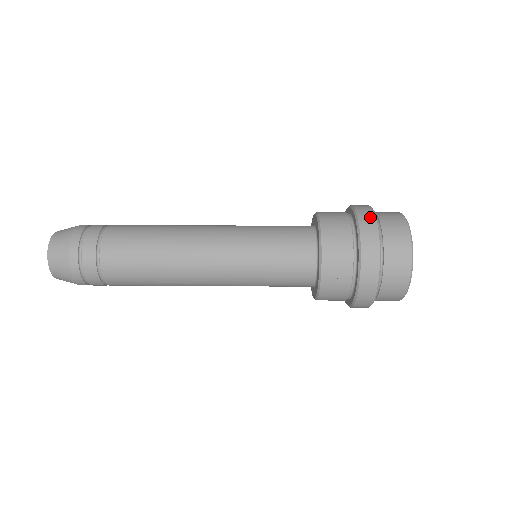
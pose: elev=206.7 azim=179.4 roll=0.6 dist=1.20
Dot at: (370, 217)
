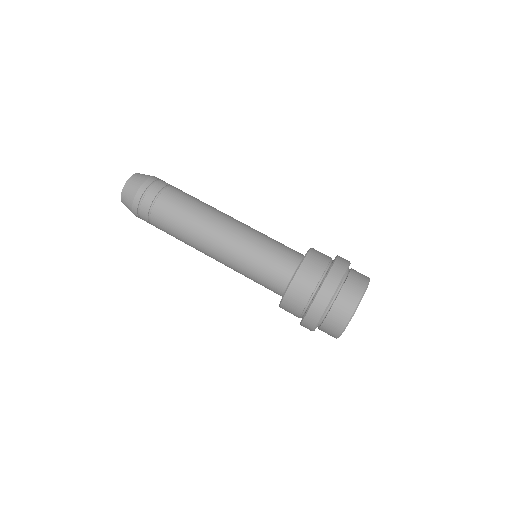
Dot at: (346, 261)
